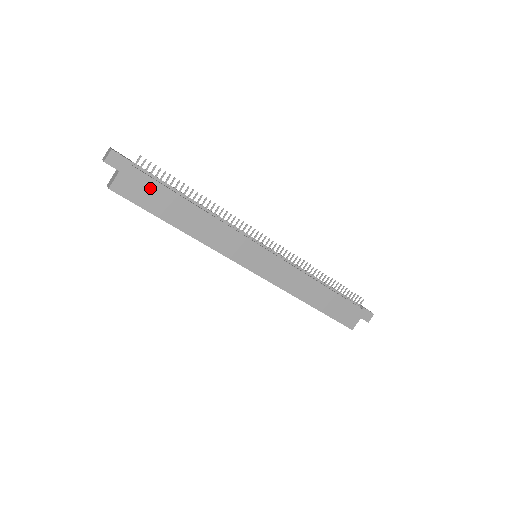
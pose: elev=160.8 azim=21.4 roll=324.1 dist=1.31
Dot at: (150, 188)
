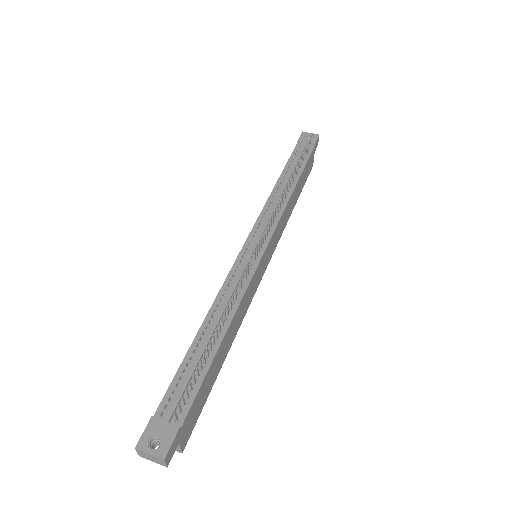
Dot at: (199, 398)
